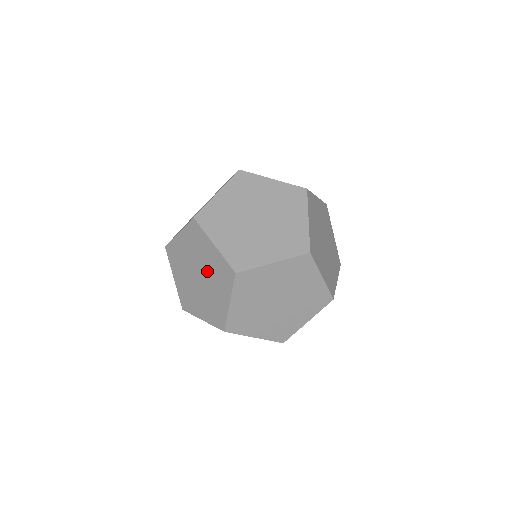
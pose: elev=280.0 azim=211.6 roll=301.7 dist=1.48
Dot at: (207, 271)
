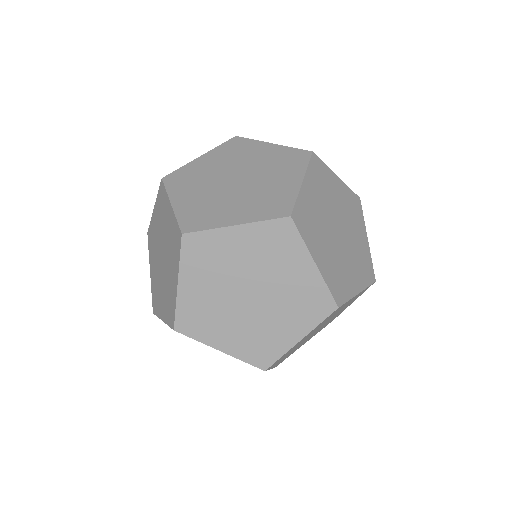
Dot at: (166, 246)
